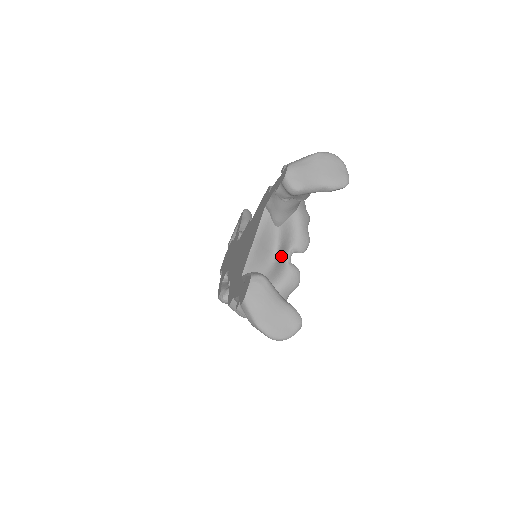
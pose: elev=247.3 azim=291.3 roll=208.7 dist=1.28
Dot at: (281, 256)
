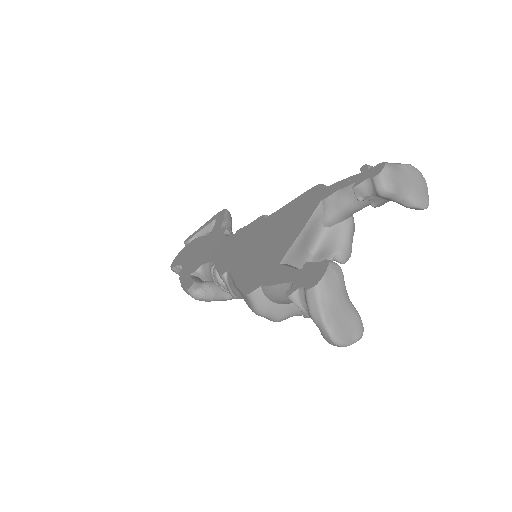
Dot at: (320, 259)
